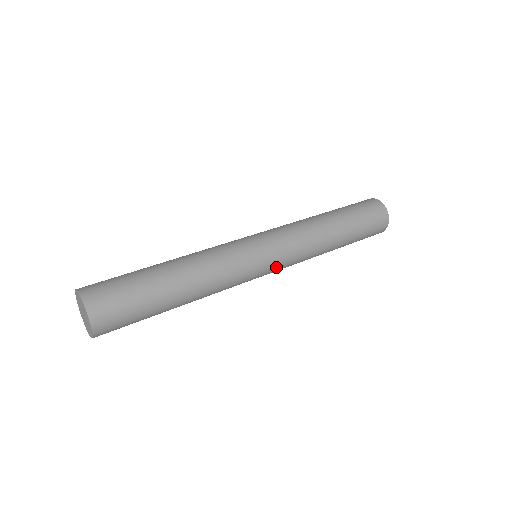
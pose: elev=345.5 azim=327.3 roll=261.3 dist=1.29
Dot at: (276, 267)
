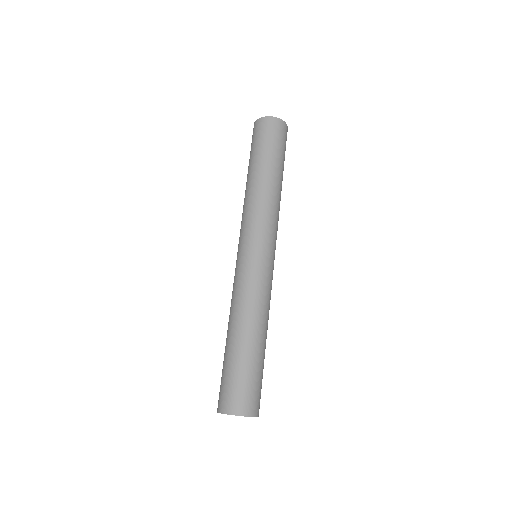
Dot at: occluded
